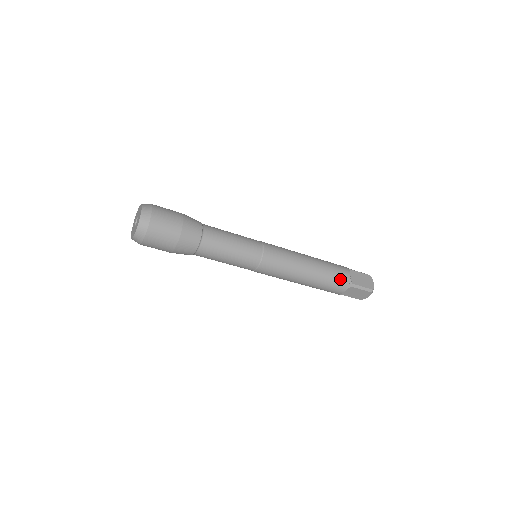
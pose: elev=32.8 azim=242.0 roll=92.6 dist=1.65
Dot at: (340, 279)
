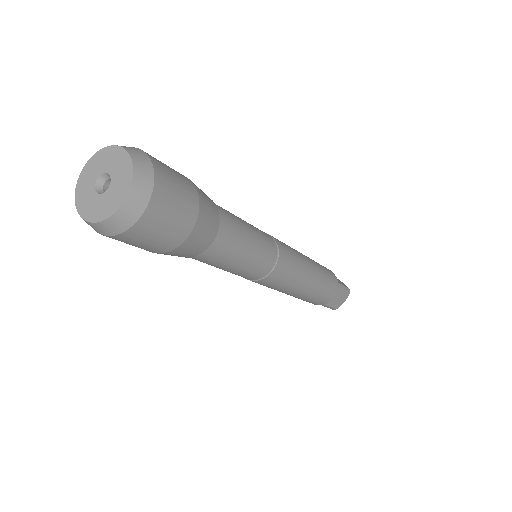
Dot at: (318, 302)
